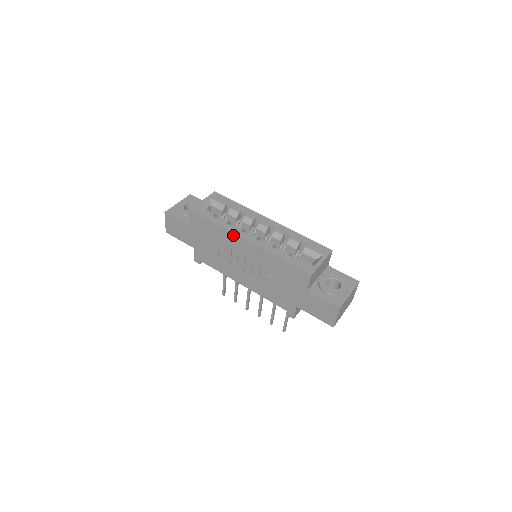
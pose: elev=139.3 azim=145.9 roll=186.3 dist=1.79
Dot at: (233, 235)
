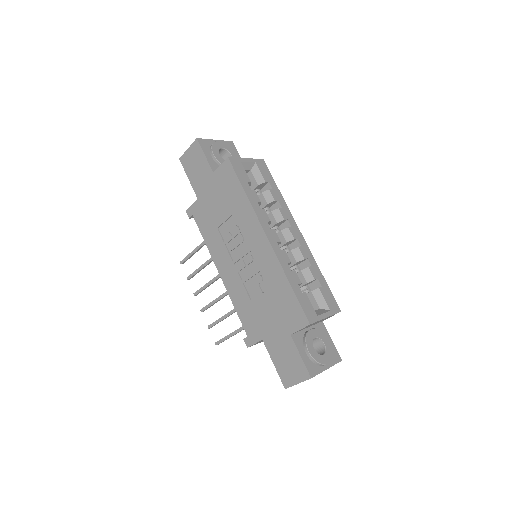
Dot at: (257, 220)
